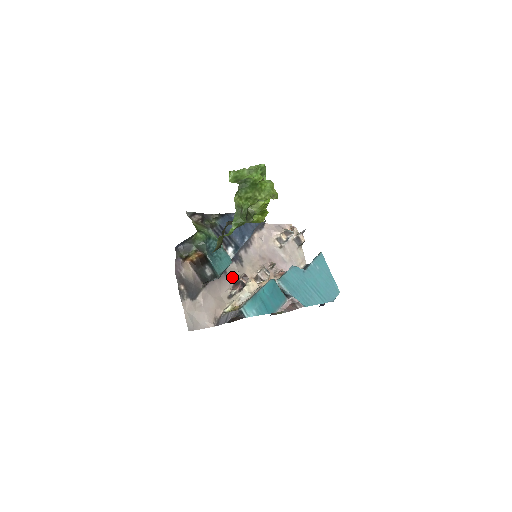
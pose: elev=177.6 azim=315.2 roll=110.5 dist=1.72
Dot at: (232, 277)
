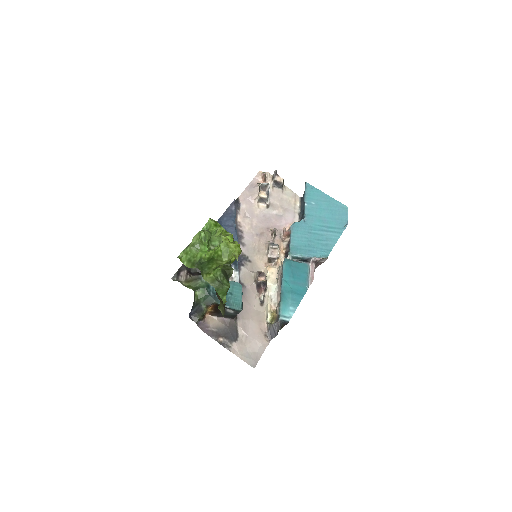
Dot at: (250, 283)
